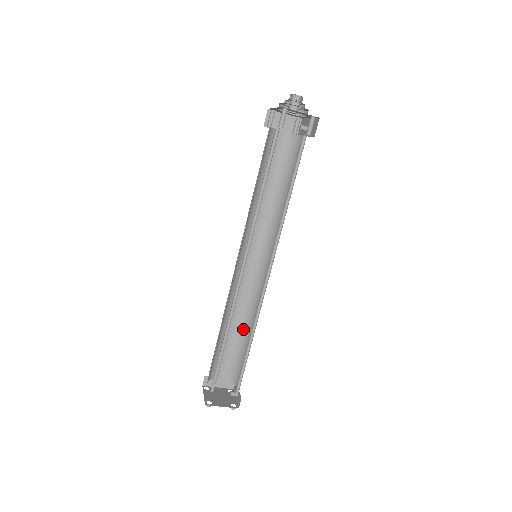
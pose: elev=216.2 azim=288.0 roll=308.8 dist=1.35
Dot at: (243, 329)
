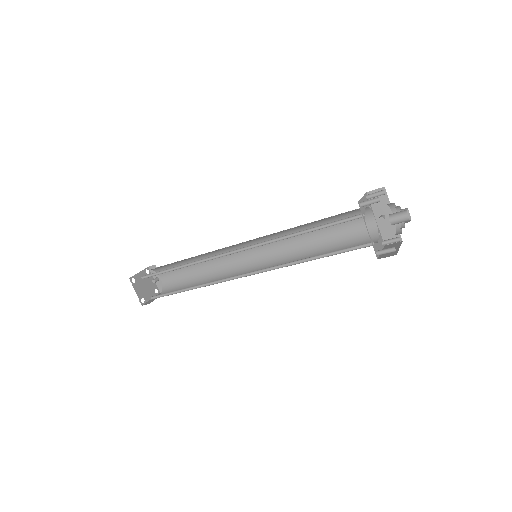
Dot at: (193, 259)
